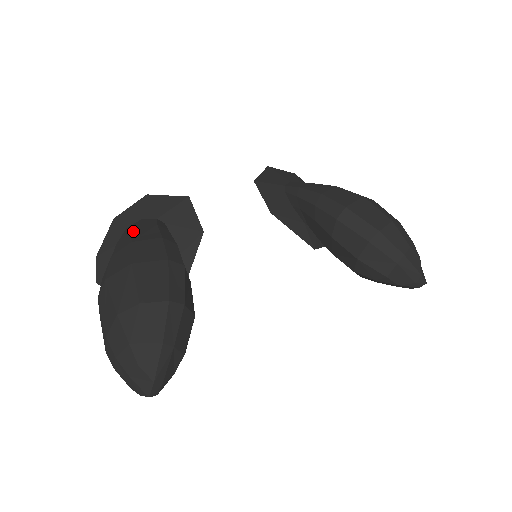
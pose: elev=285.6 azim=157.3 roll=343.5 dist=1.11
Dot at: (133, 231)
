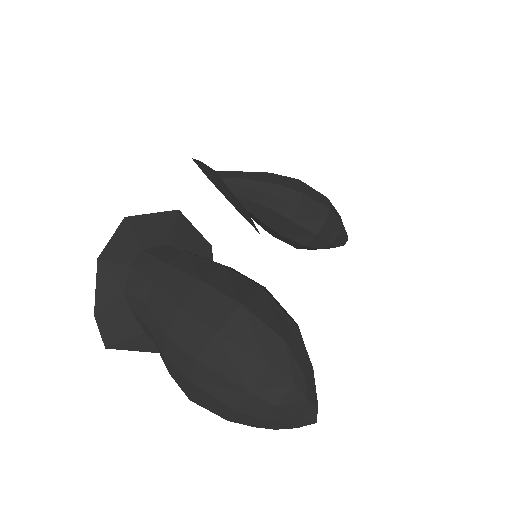
Dot at: (169, 267)
